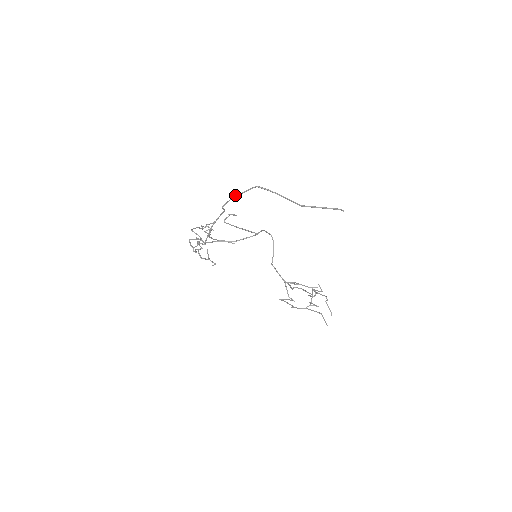
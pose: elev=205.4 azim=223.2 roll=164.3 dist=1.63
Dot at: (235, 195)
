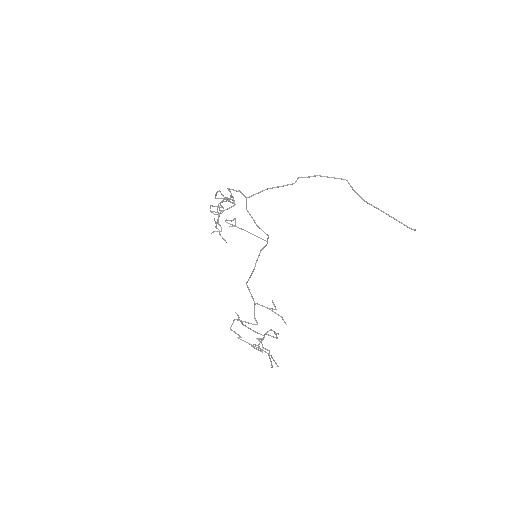
Dot at: occluded
